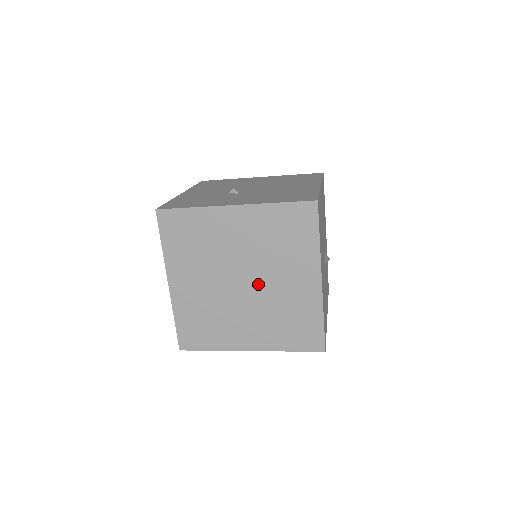
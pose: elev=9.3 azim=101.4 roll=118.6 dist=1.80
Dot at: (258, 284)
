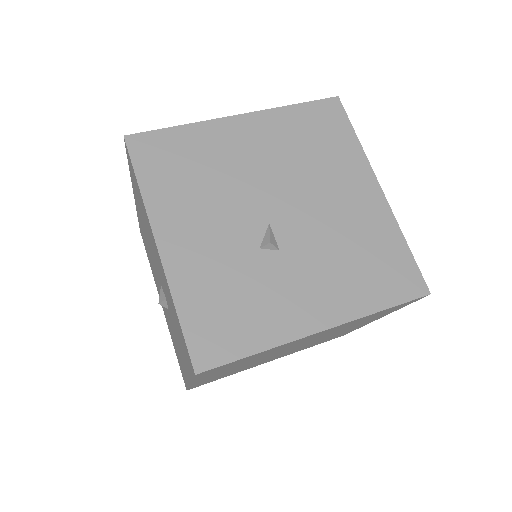
Dot at: occluded
